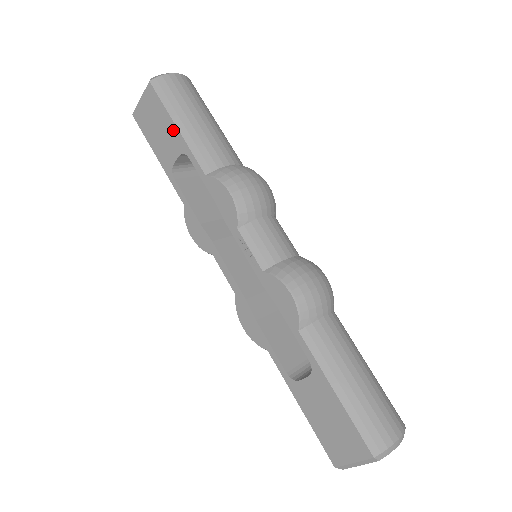
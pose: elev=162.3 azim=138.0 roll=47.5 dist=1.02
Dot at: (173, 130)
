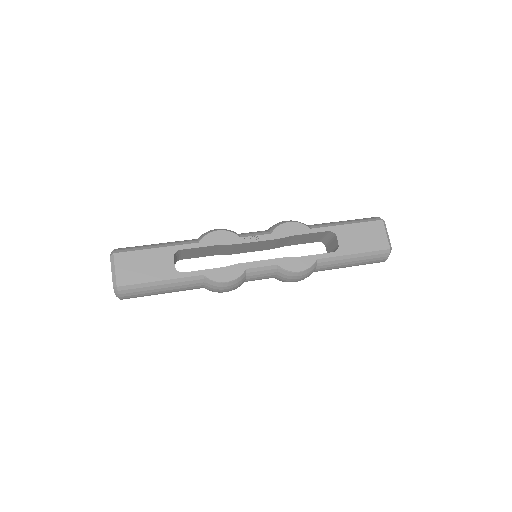
Dot at: (156, 252)
